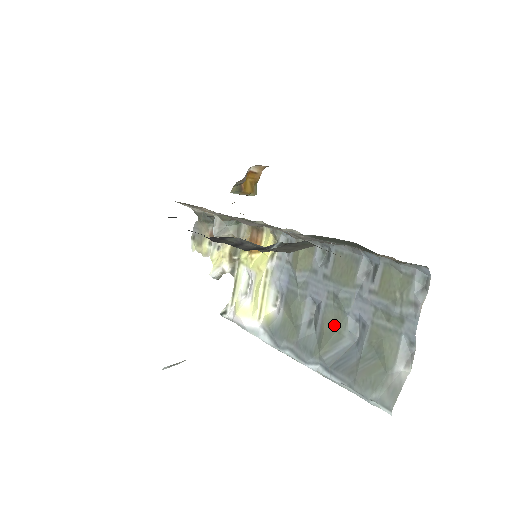
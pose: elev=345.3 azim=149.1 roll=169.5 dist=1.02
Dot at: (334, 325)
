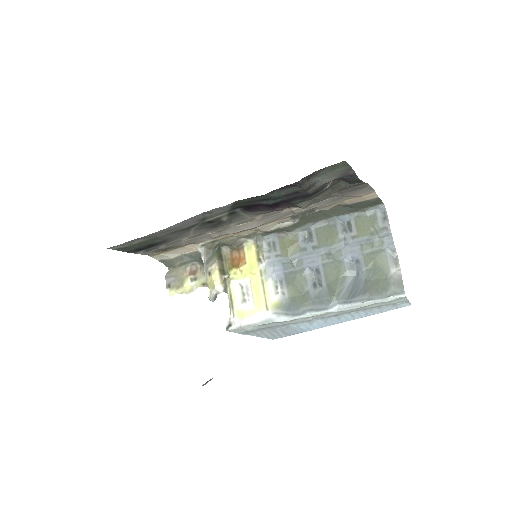
Dot at: (336, 273)
